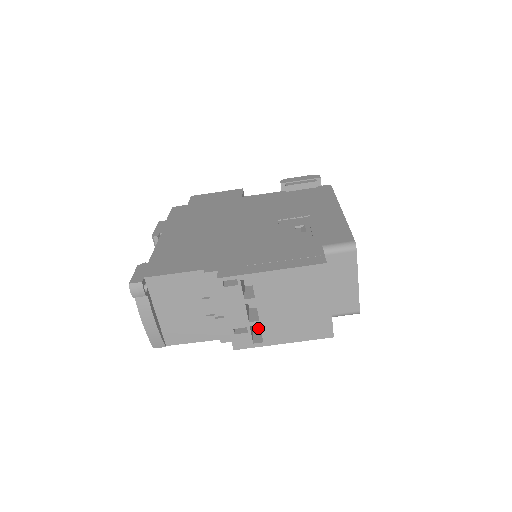
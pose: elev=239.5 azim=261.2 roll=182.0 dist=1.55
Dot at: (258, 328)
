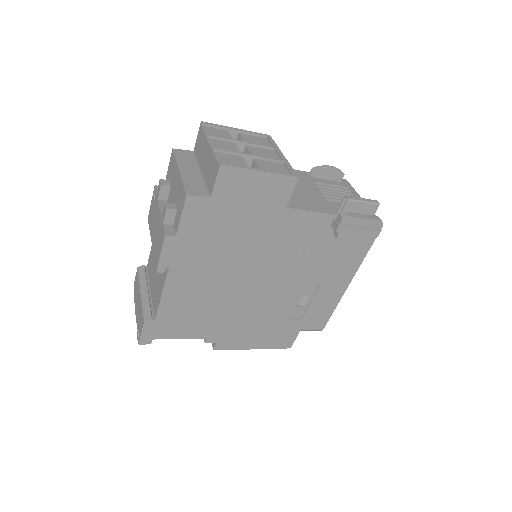
Dot at: occluded
